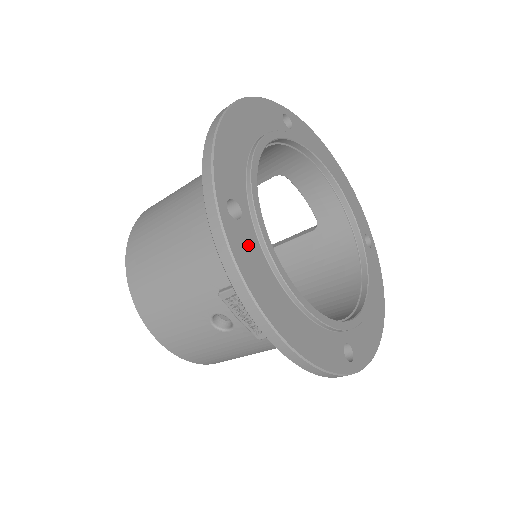
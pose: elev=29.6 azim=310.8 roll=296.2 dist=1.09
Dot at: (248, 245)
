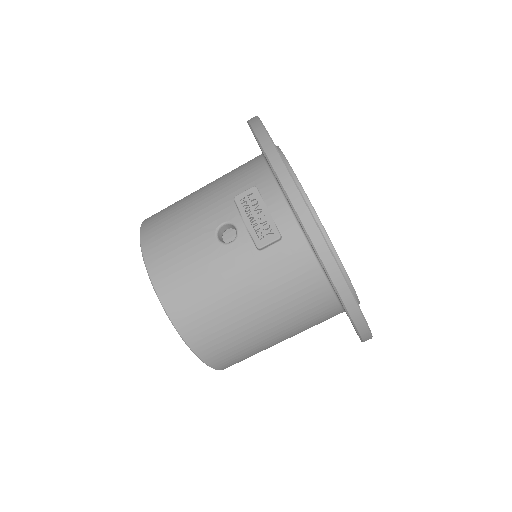
Dot at: occluded
